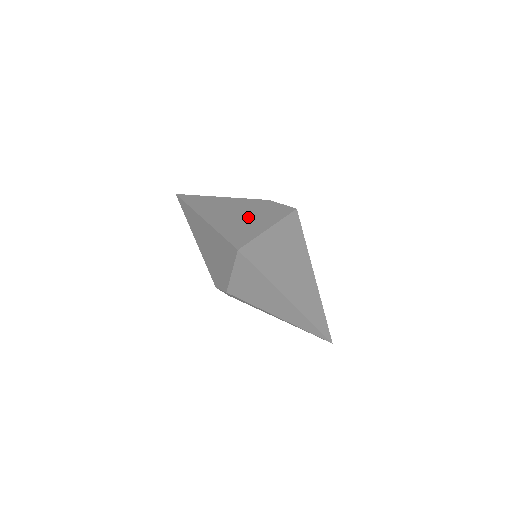
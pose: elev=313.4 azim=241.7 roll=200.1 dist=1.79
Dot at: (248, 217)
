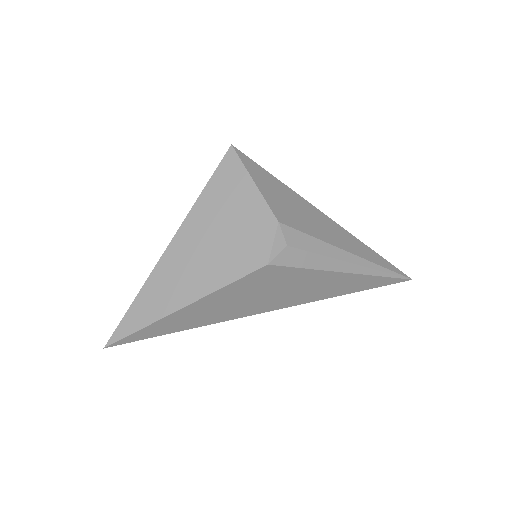
Dot at: occluded
